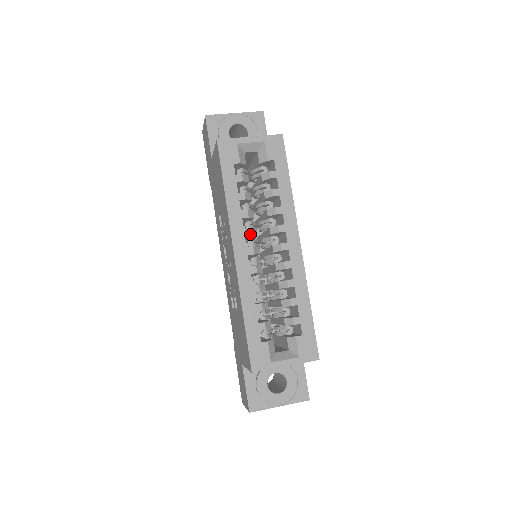
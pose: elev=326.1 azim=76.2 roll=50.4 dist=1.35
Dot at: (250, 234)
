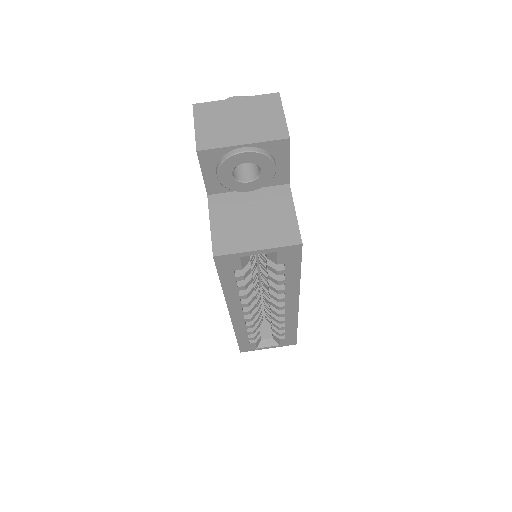
Dot at: (247, 306)
